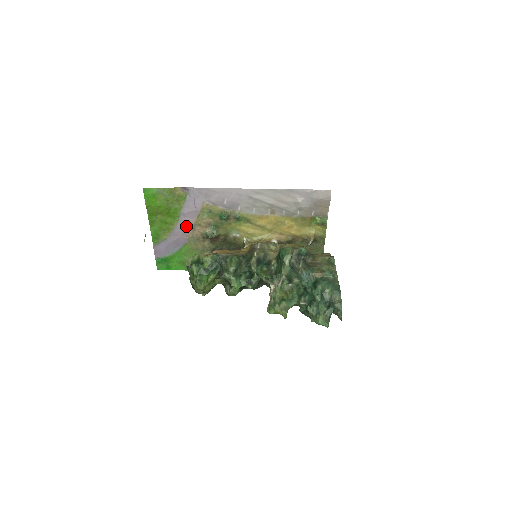
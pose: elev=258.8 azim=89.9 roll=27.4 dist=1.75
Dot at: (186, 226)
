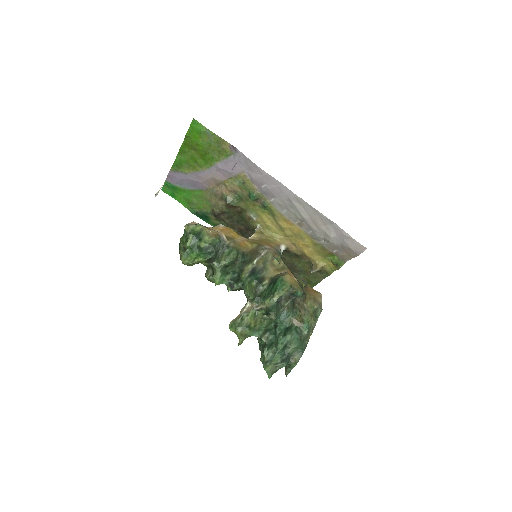
Dot at: (212, 178)
